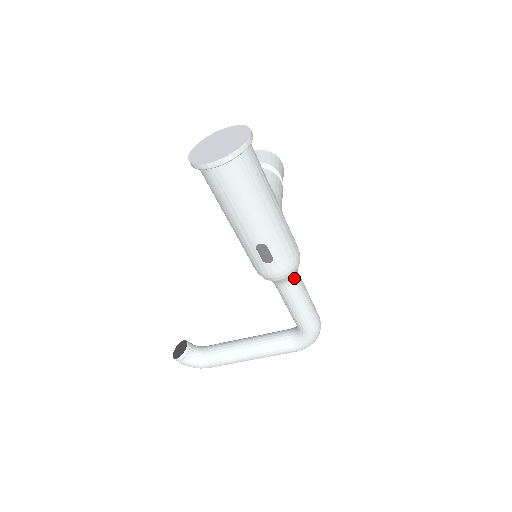
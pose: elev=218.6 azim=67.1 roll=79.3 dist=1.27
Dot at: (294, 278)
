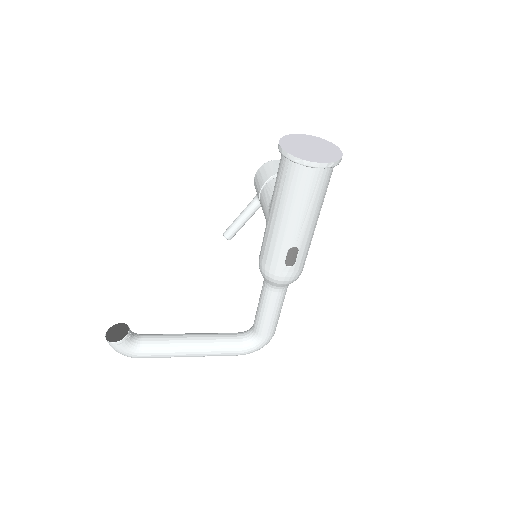
Dot at: occluded
